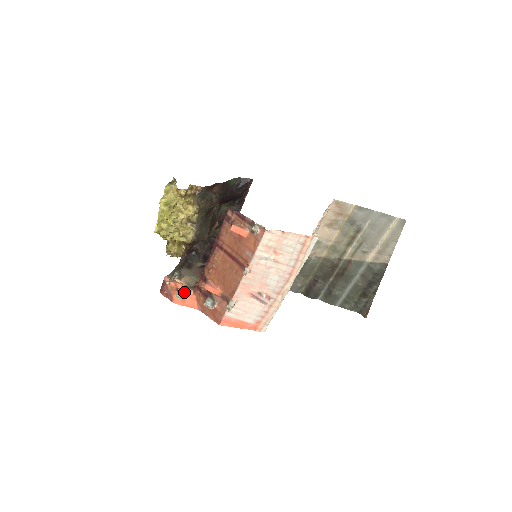
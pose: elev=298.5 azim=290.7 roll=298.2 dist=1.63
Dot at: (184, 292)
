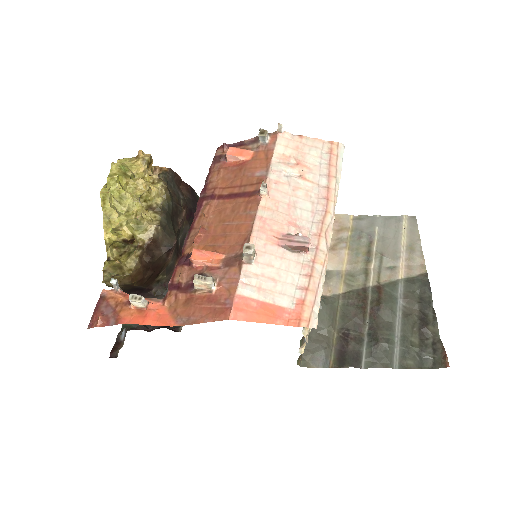
Dot at: (144, 301)
